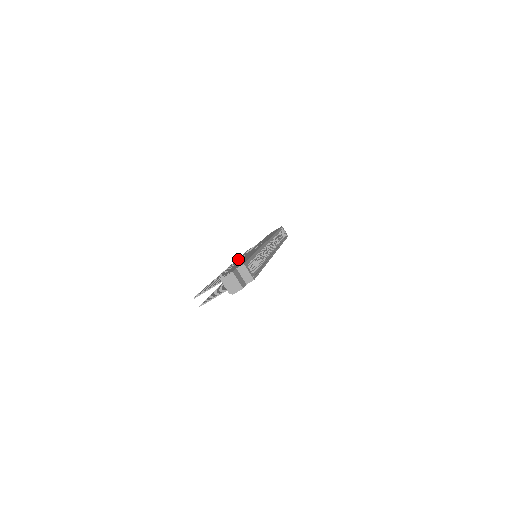
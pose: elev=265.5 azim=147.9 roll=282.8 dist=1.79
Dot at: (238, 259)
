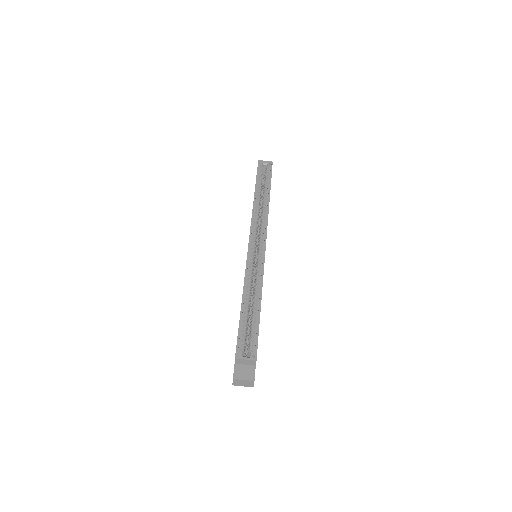
Dot at: occluded
